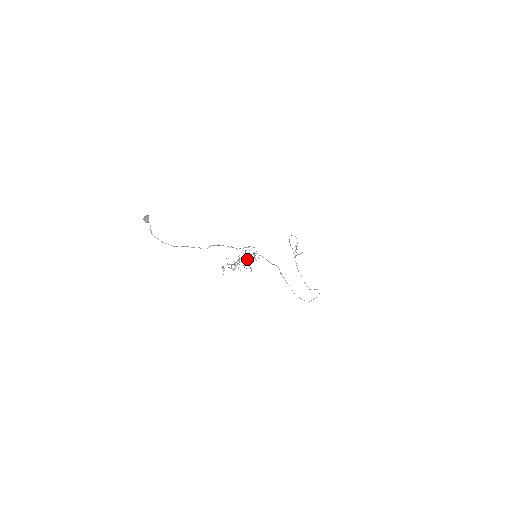
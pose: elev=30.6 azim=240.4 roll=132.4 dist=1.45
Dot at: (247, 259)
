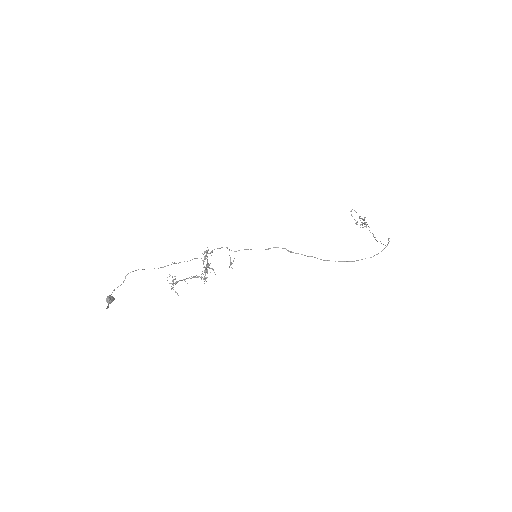
Dot at: (208, 263)
